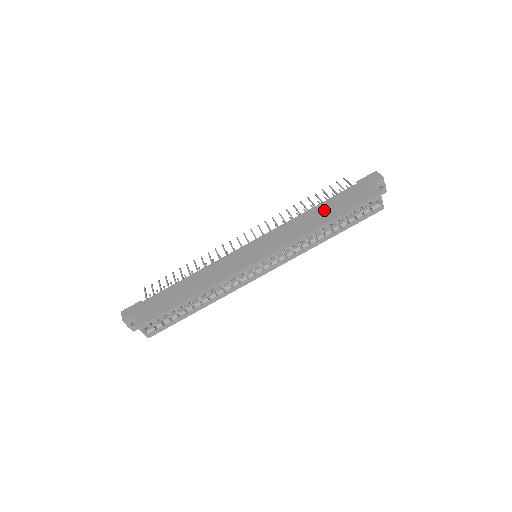
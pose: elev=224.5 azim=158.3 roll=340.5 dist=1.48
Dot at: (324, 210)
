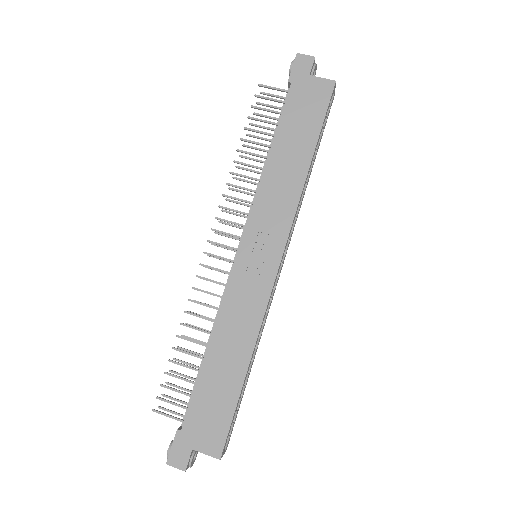
Dot at: (290, 144)
